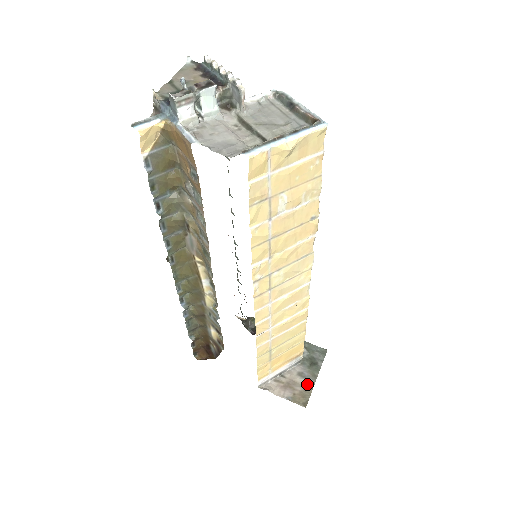
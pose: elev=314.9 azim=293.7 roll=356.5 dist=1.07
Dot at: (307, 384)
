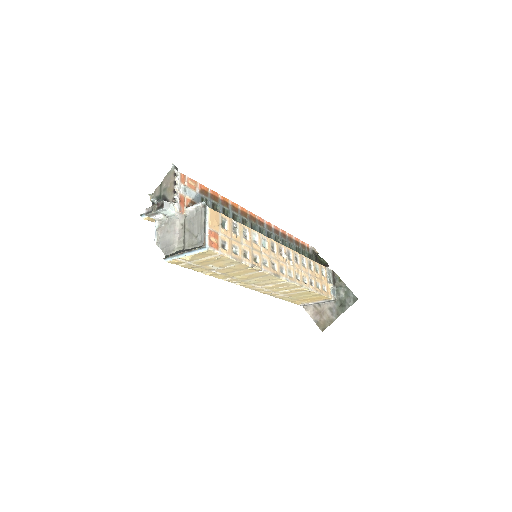
Dot at: (331, 318)
